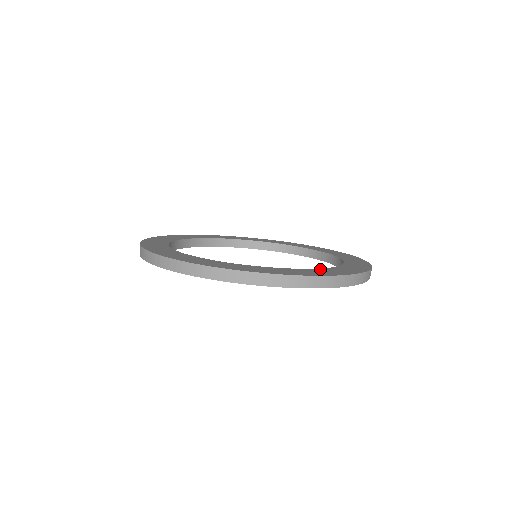
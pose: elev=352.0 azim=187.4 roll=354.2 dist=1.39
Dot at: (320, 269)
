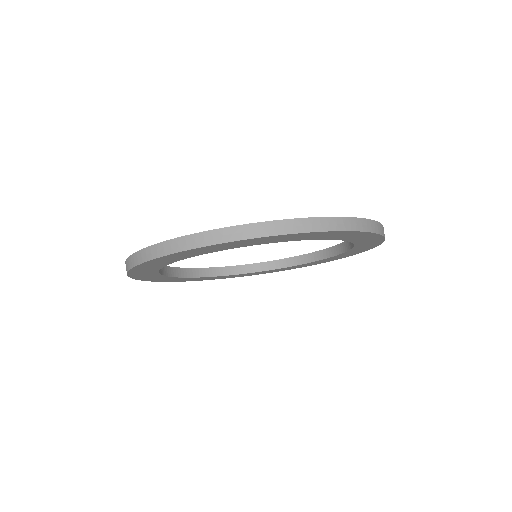
Dot at: occluded
